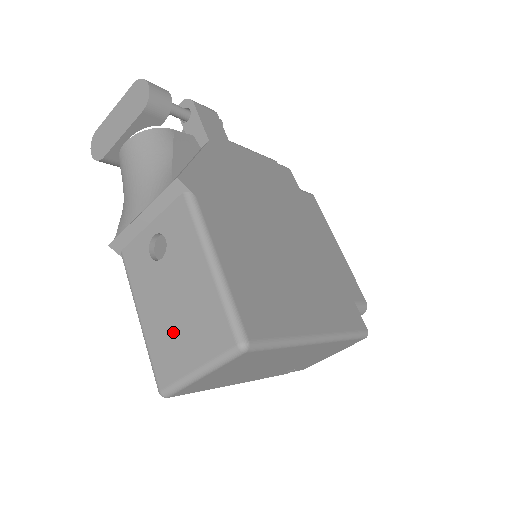
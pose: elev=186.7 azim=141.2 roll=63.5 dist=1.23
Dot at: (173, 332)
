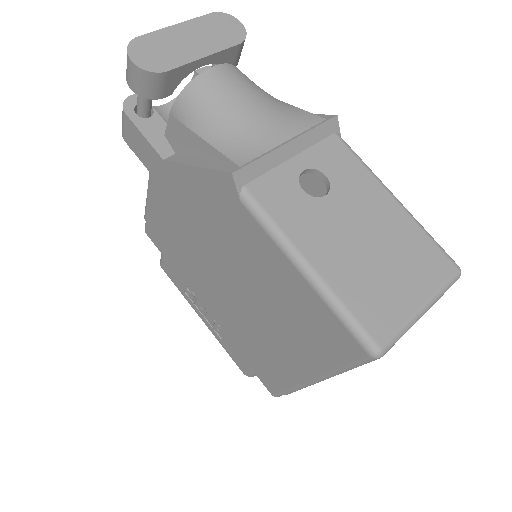
Dot at: (375, 272)
